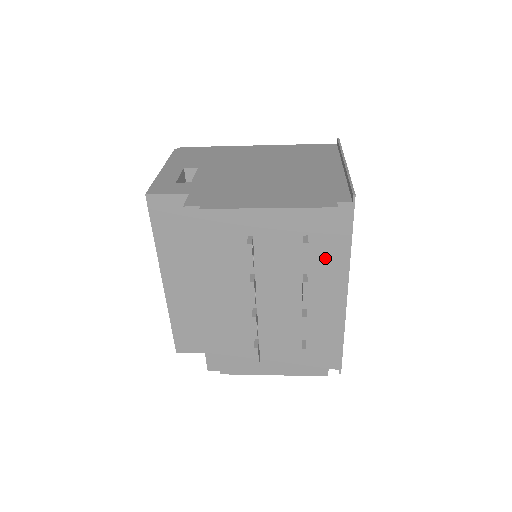
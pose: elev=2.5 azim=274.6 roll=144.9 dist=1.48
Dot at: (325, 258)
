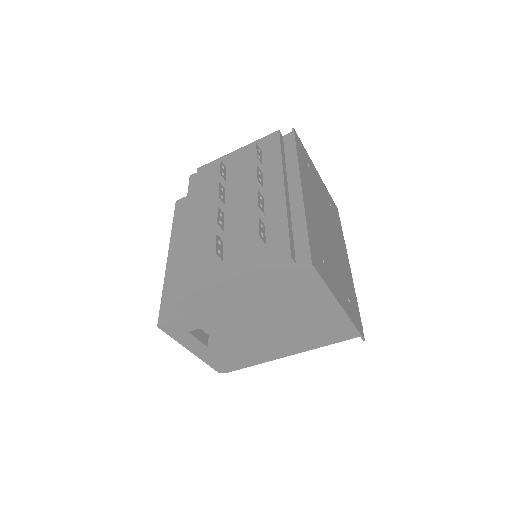
Dot at: (274, 159)
